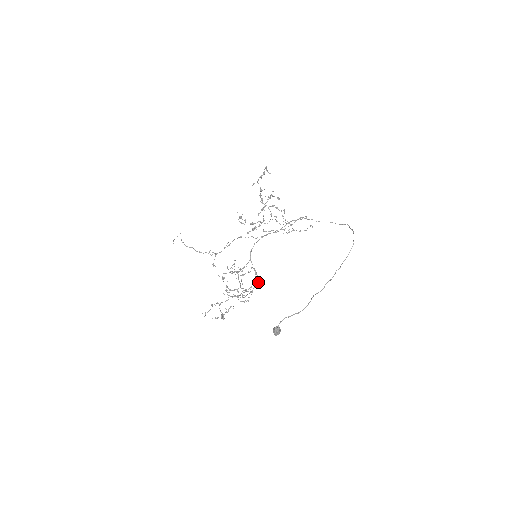
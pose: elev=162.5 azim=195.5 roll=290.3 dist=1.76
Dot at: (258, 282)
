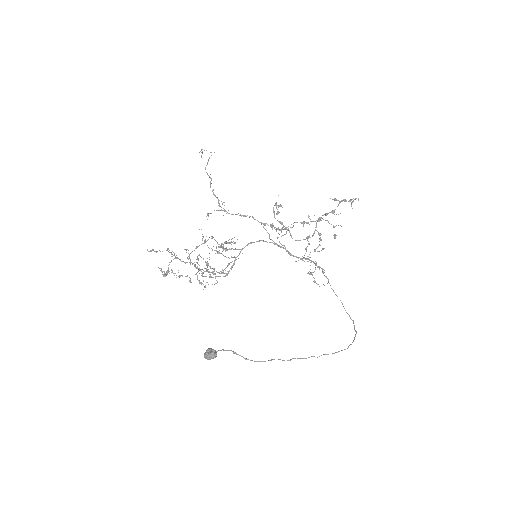
Dot at: occluded
